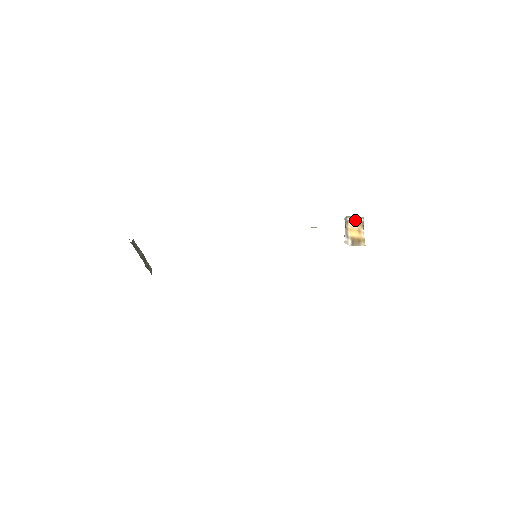
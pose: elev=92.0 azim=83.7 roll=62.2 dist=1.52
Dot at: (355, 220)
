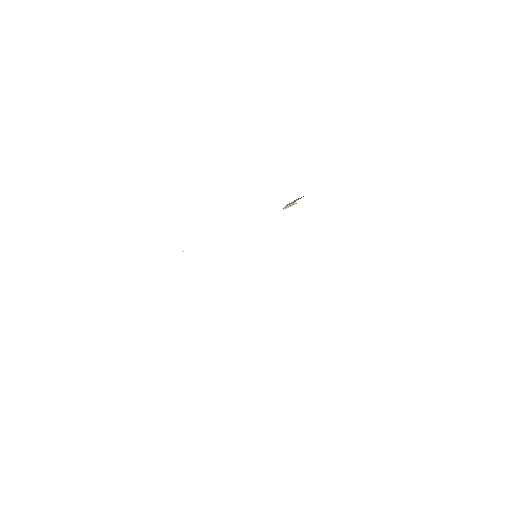
Dot at: occluded
